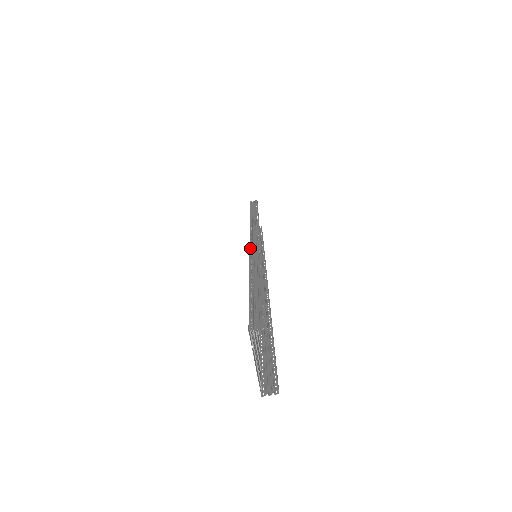
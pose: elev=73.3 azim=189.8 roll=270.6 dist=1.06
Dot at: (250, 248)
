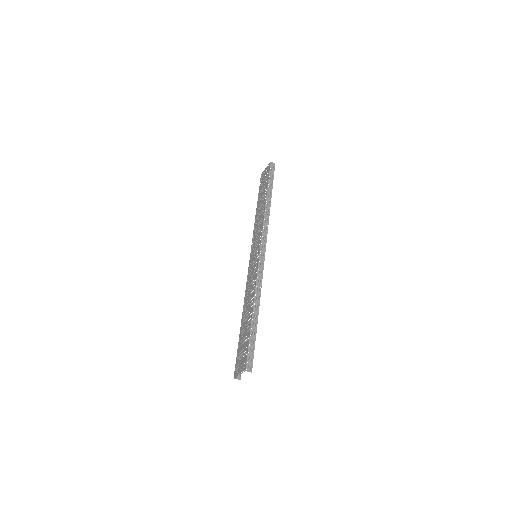
Dot at: (258, 272)
